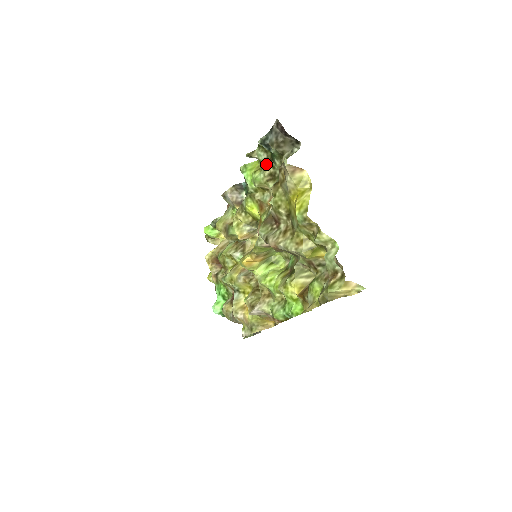
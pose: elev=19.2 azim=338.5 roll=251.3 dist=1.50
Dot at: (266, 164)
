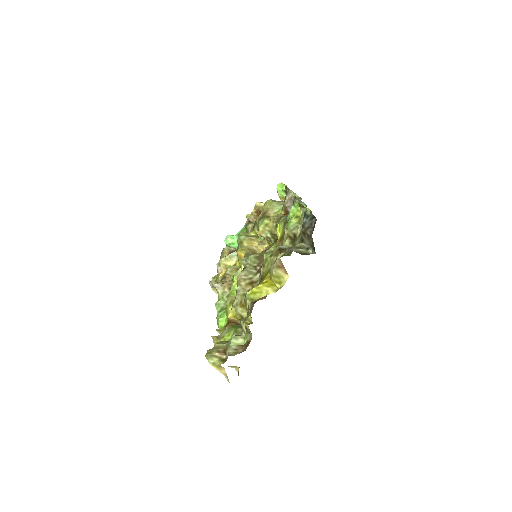
Dot at: occluded
